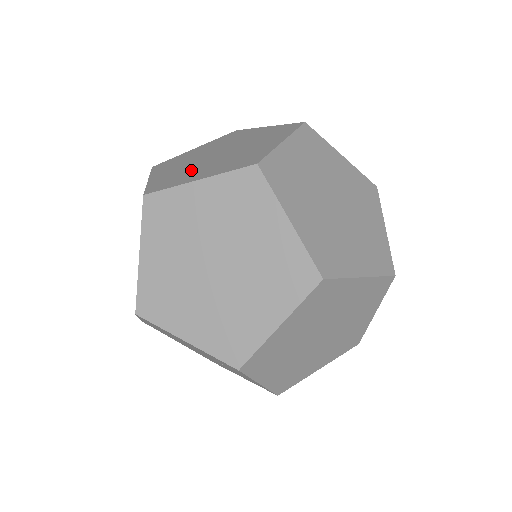
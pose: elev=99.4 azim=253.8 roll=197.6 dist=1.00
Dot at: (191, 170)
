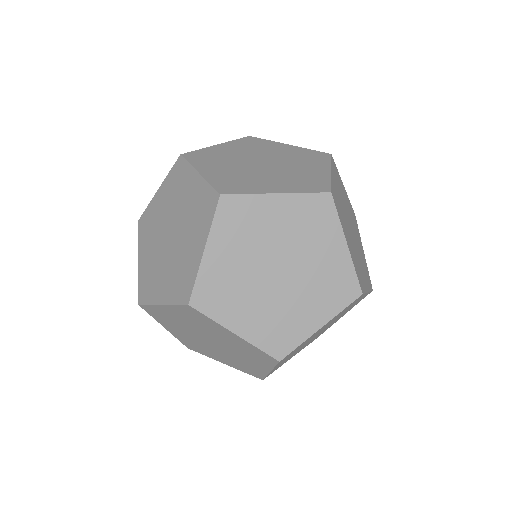
Dot at: (251, 177)
